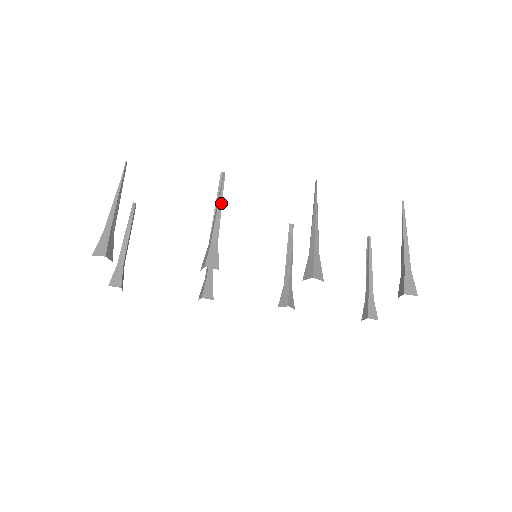
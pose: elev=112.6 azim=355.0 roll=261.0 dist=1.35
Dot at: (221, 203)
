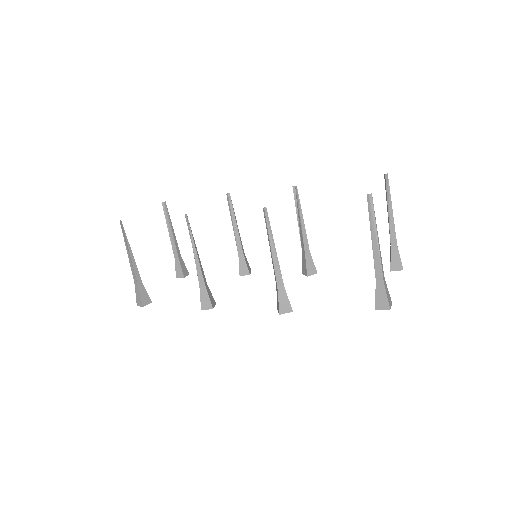
Dot at: (195, 249)
